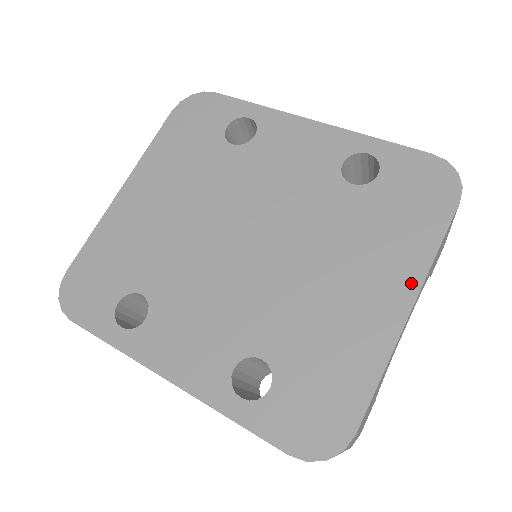
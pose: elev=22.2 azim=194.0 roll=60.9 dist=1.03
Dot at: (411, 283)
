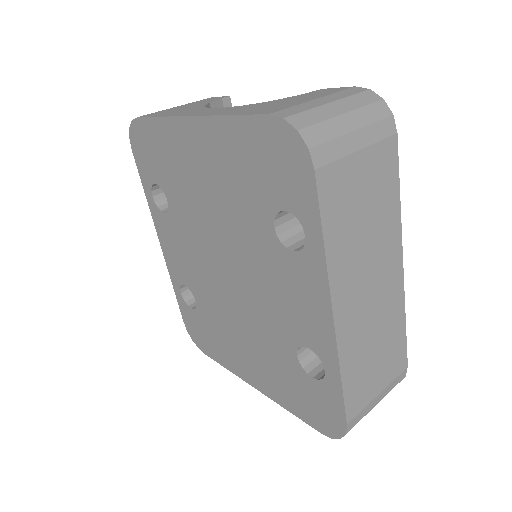
Dot at: (265, 390)
